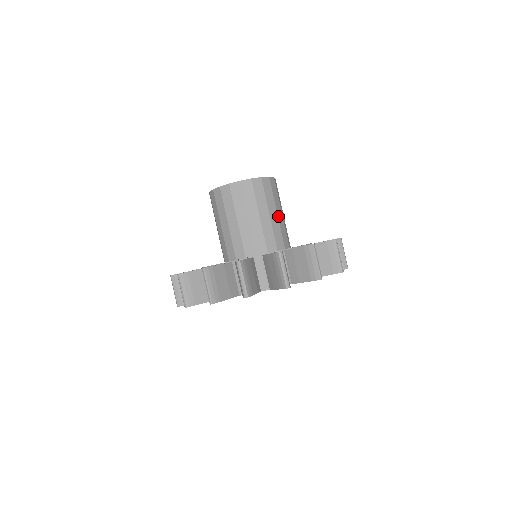
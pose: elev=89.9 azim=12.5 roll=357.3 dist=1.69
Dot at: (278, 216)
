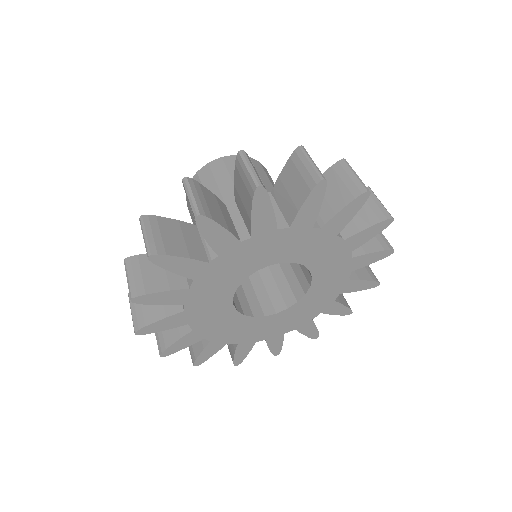
Dot at: occluded
